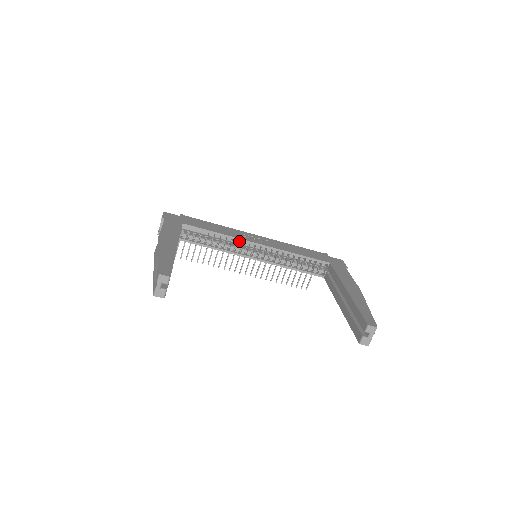
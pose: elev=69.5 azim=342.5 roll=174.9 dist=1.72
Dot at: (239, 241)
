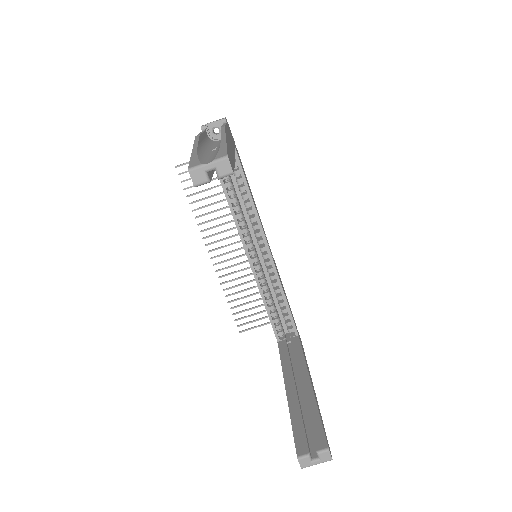
Dot at: (257, 225)
